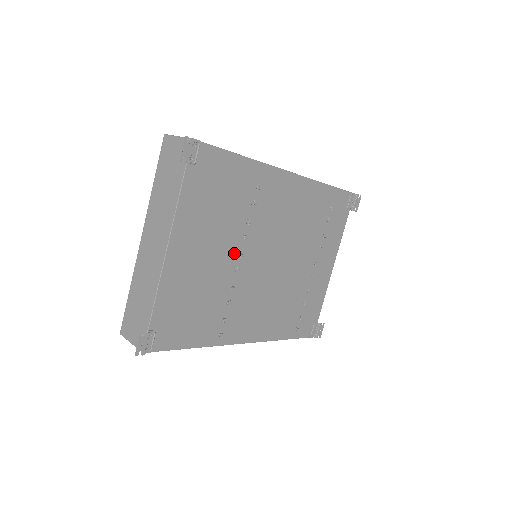
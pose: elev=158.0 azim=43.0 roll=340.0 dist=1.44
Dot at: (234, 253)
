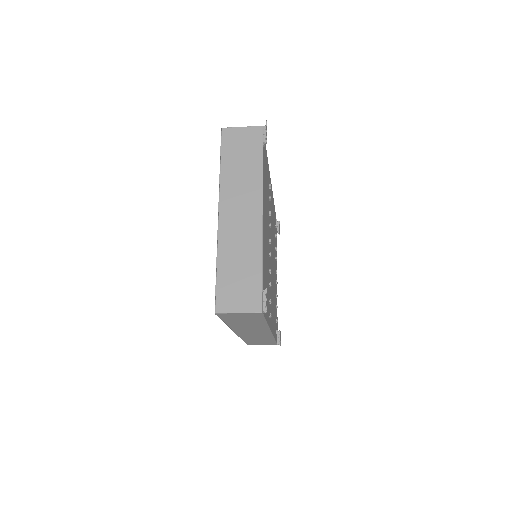
Dot at: (268, 238)
